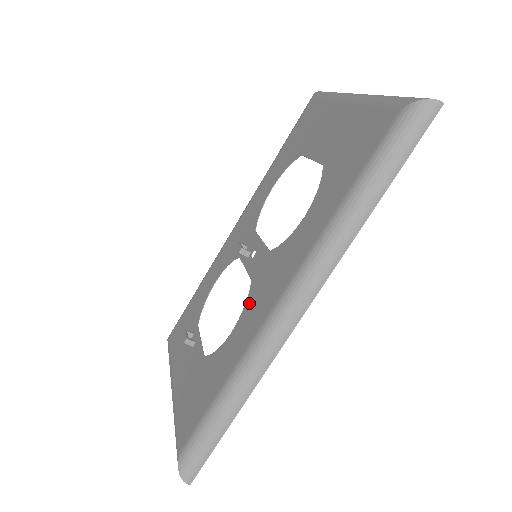
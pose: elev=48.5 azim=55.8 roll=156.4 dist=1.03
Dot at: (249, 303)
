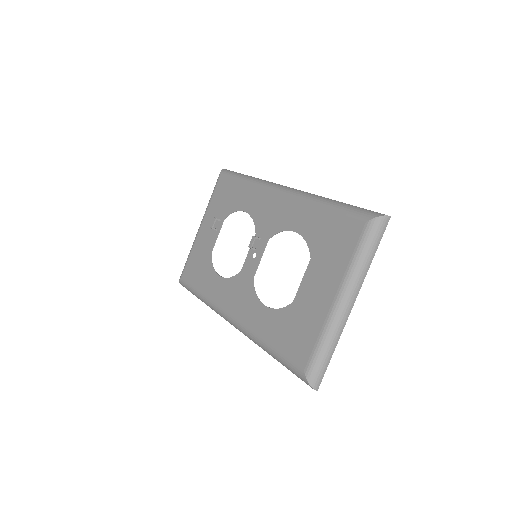
Dot at: (230, 282)
